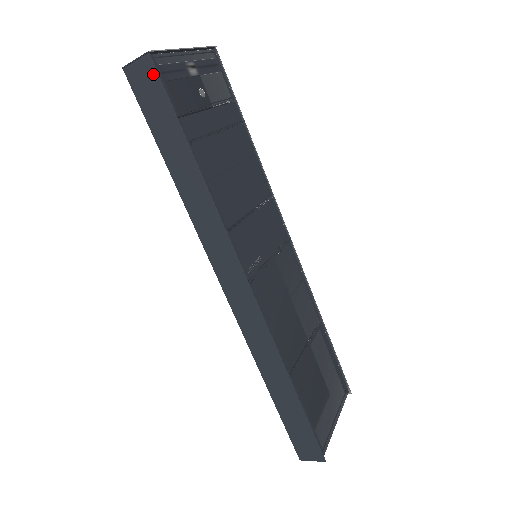
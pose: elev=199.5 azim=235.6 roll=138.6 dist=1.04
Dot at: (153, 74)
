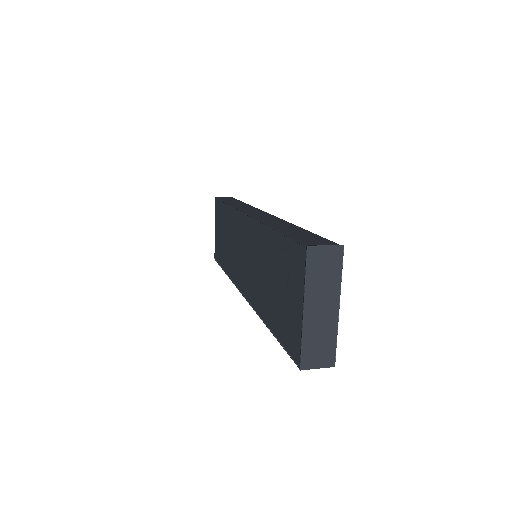
Dot at: occluded
